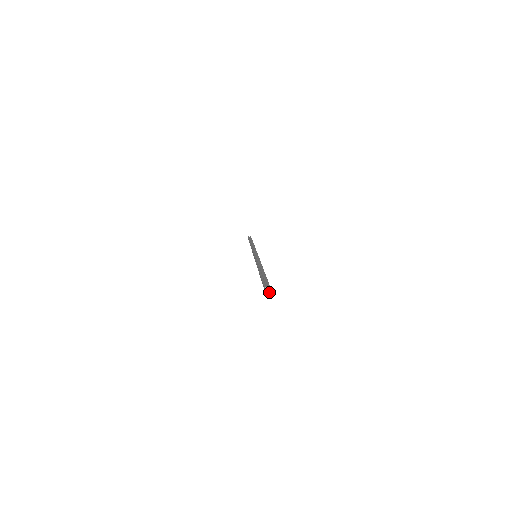
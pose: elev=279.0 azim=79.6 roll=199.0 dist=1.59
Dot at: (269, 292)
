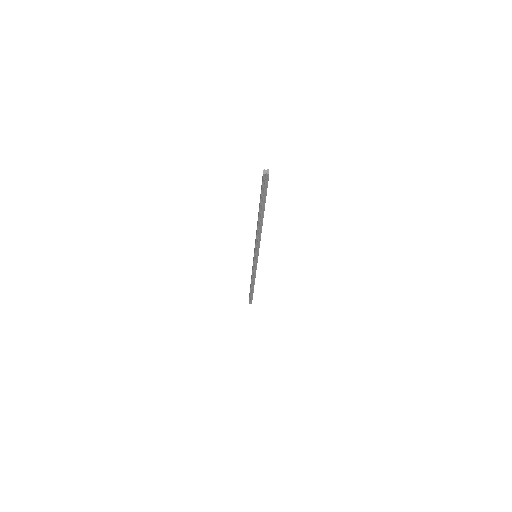
Dot at: (267, 174)
